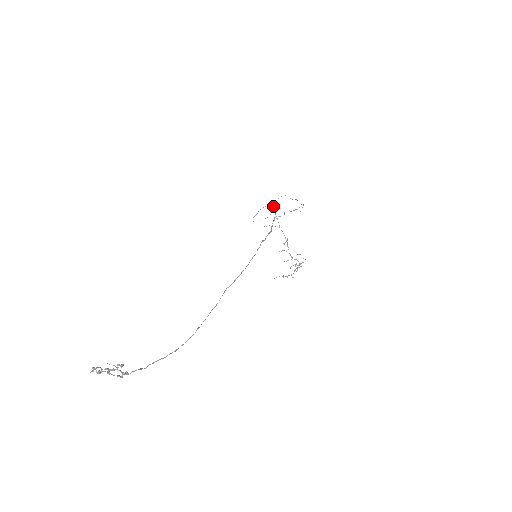
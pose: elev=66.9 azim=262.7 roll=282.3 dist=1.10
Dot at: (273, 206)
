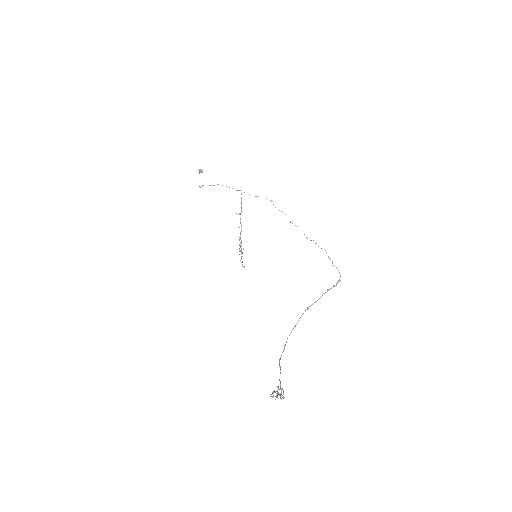
Dot at: occluded
